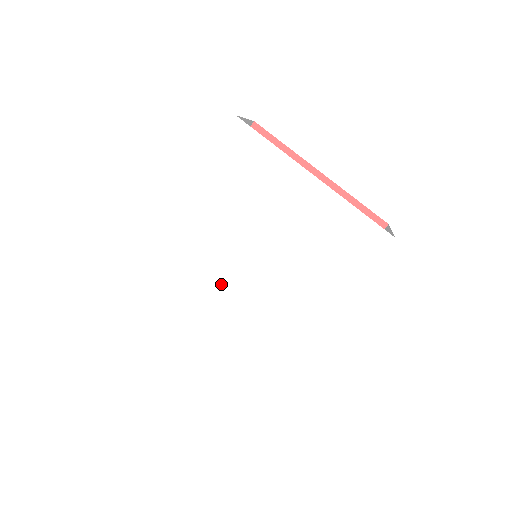
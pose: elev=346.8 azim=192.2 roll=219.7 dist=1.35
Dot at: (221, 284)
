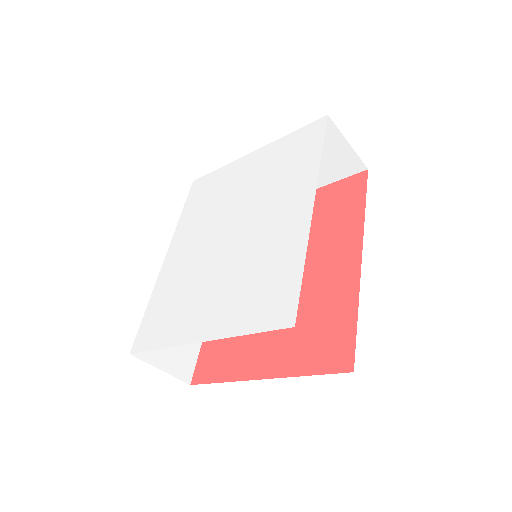
Dot at: (213, 266)
